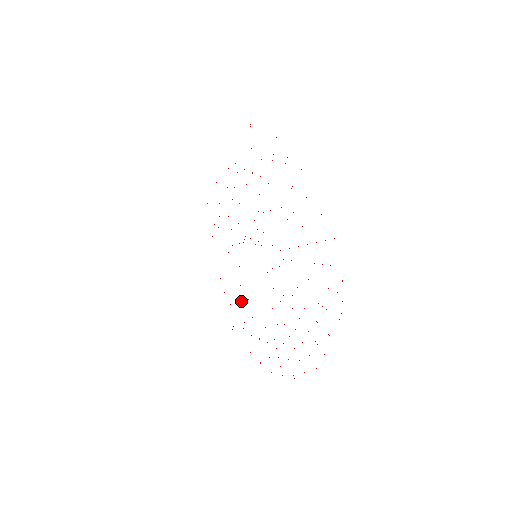
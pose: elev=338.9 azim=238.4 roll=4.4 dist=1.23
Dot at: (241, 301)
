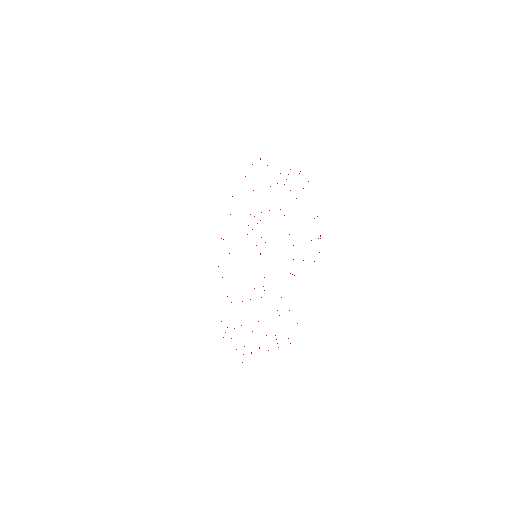
Dot at: occluded
